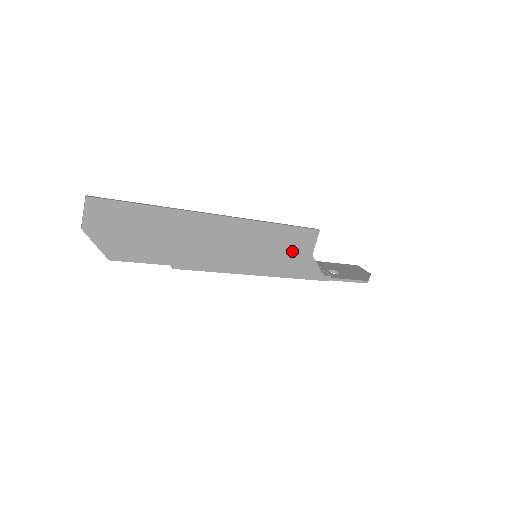
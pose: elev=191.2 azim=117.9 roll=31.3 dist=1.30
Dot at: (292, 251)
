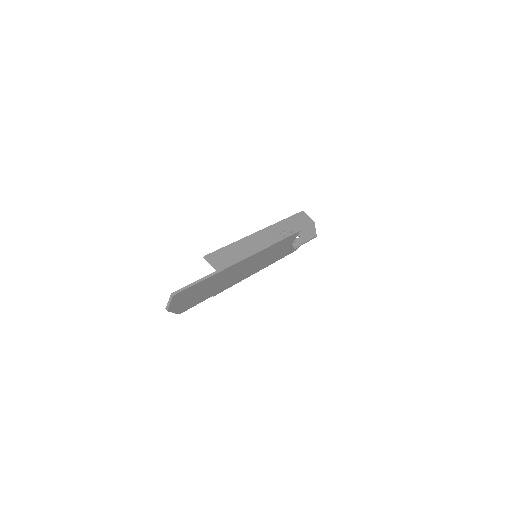
Dot at: (282, 249)
